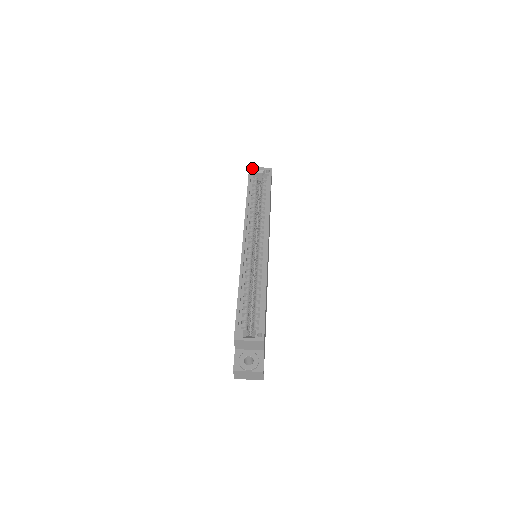
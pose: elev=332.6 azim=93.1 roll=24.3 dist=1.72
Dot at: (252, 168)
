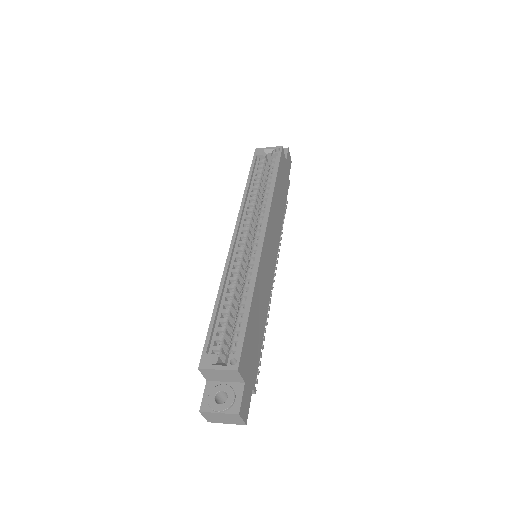
Dot at: (259, 148)
